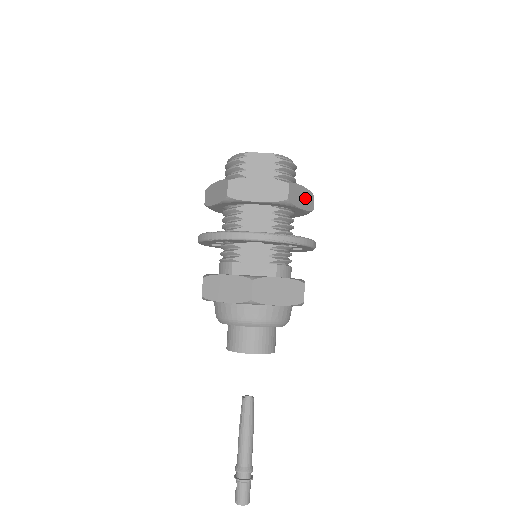
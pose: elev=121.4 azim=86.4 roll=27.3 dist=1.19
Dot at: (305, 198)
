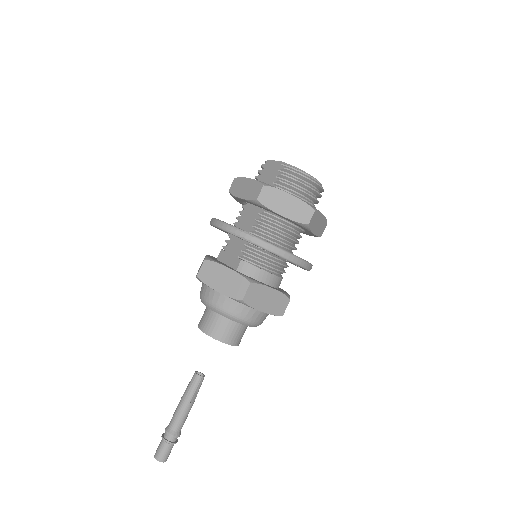
Dot at: (294, 207)
